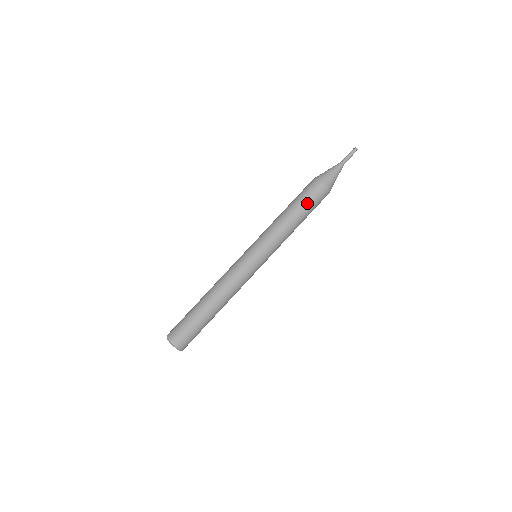
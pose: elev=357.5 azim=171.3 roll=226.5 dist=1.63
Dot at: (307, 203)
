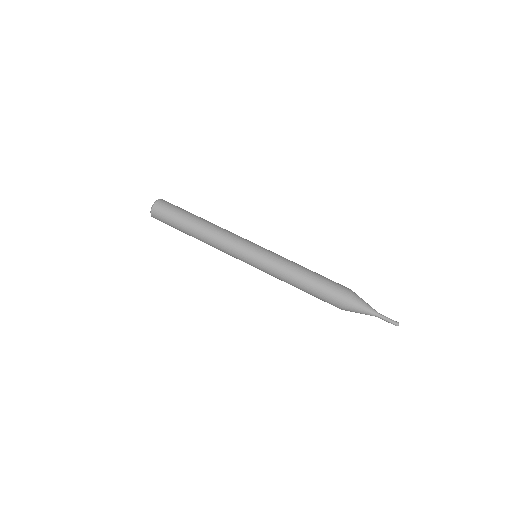
Dot at: (318, 296)
